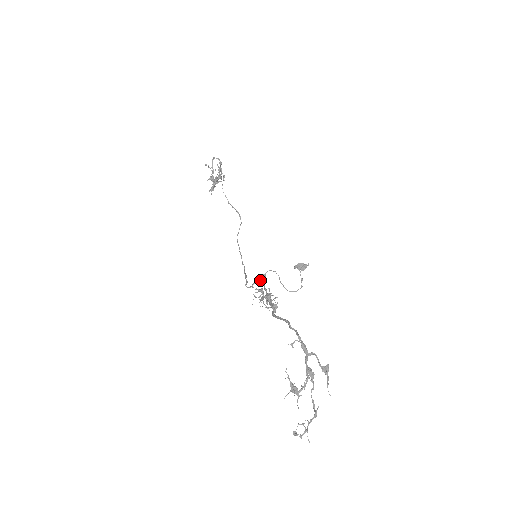
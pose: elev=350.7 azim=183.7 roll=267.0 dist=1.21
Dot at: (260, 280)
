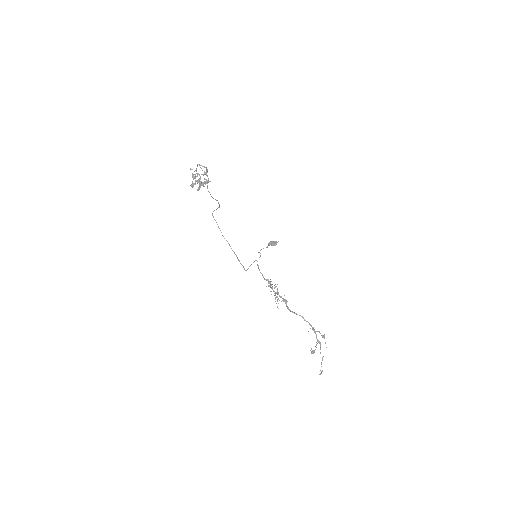
Dot at: occluded
